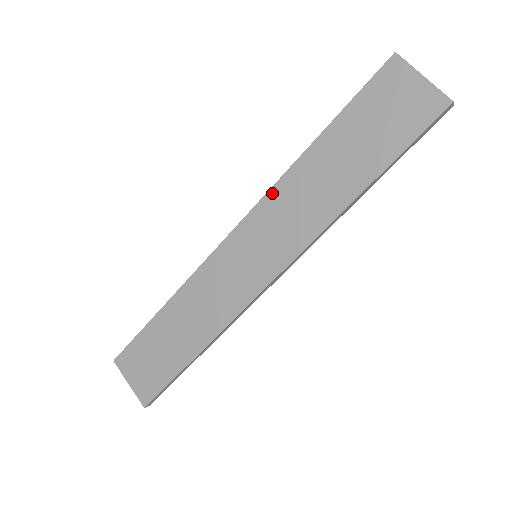
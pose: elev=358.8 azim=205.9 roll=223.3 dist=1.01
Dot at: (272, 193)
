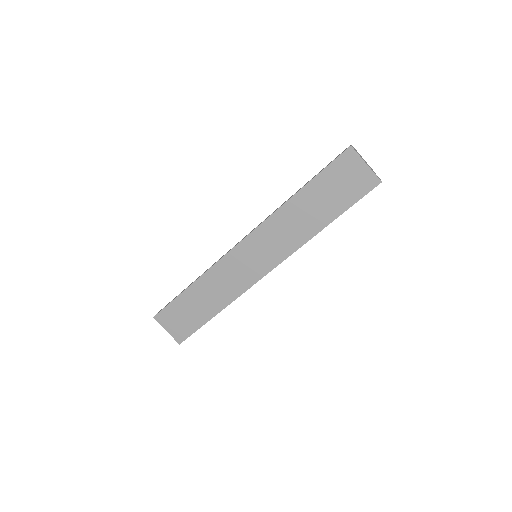
Dot at: (269, 221)
